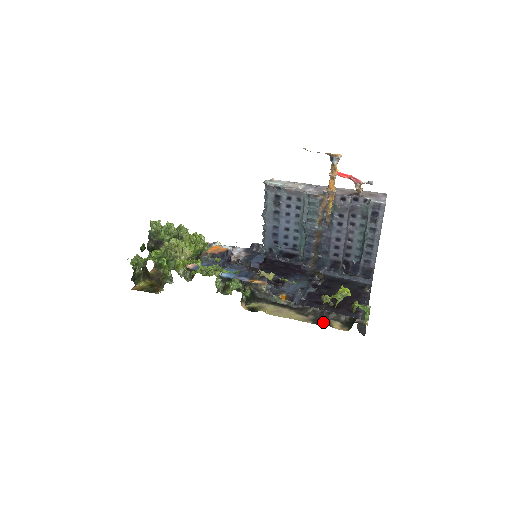
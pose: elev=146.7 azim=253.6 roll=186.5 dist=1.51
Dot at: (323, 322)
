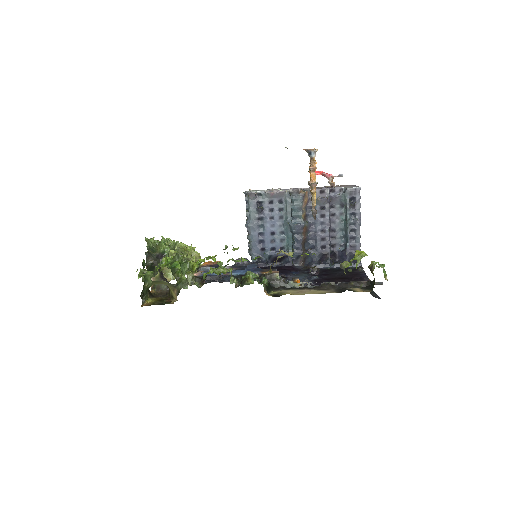
Dot at: occluded
